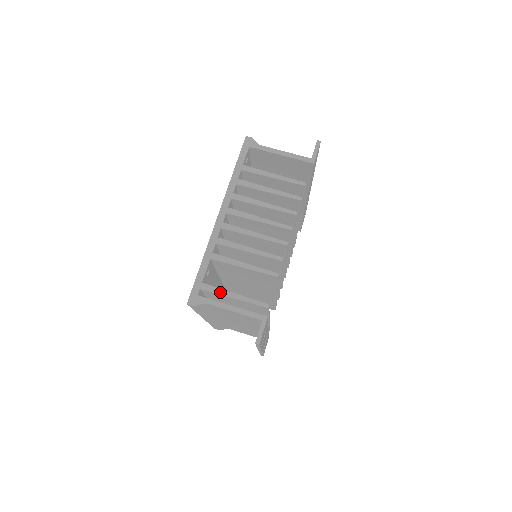
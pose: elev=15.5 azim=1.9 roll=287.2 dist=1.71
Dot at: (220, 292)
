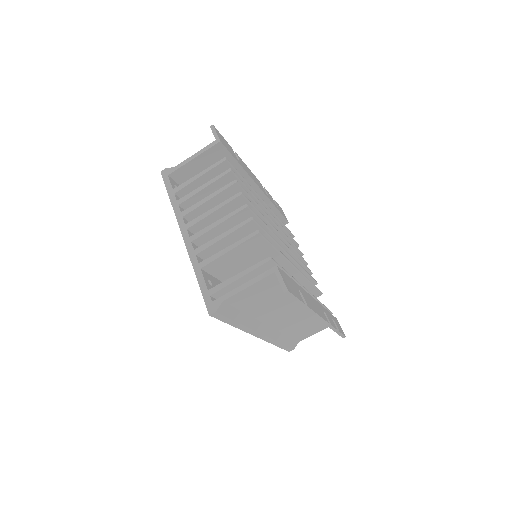
Dot at: (226, 283)
